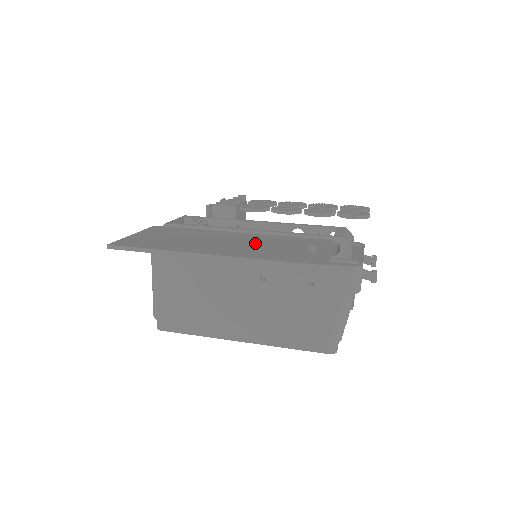
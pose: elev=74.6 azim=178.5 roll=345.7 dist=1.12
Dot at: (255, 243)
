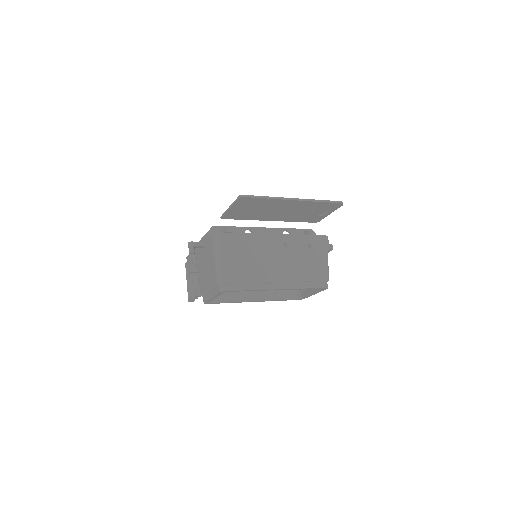
Dot at: (294, 211)
